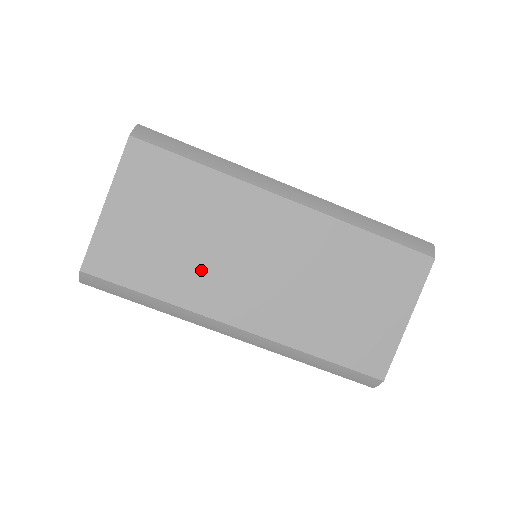
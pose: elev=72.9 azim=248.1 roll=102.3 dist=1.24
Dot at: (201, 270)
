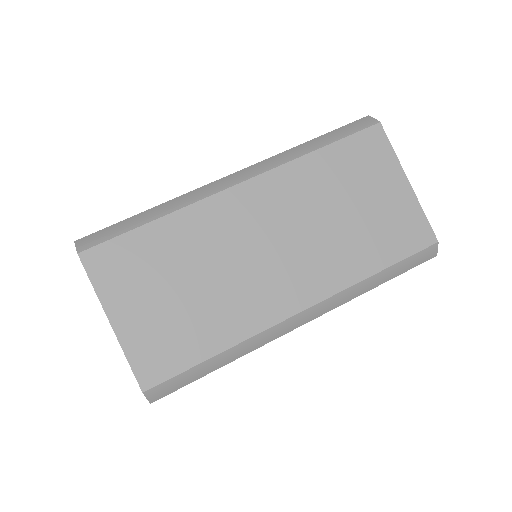
Dot at: (231, 298)
